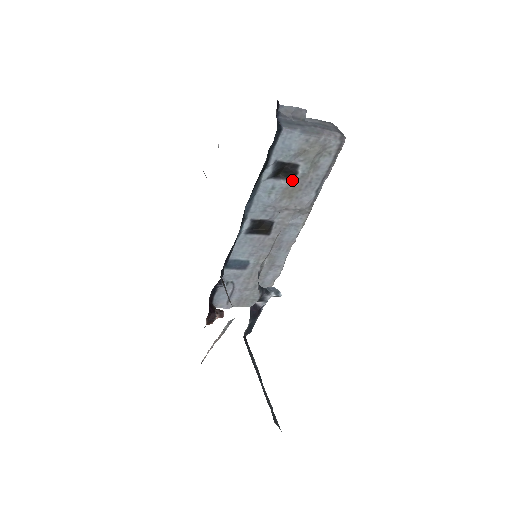
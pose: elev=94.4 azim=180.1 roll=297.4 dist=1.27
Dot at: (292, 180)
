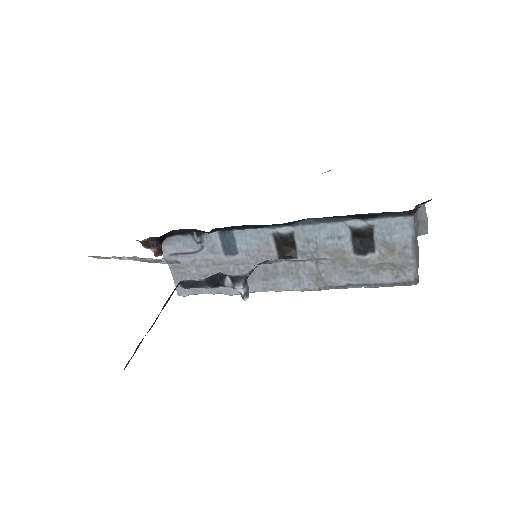
Dot at: (354, 253)
